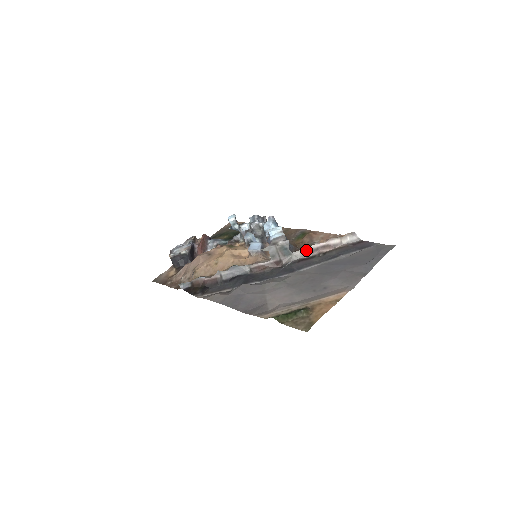
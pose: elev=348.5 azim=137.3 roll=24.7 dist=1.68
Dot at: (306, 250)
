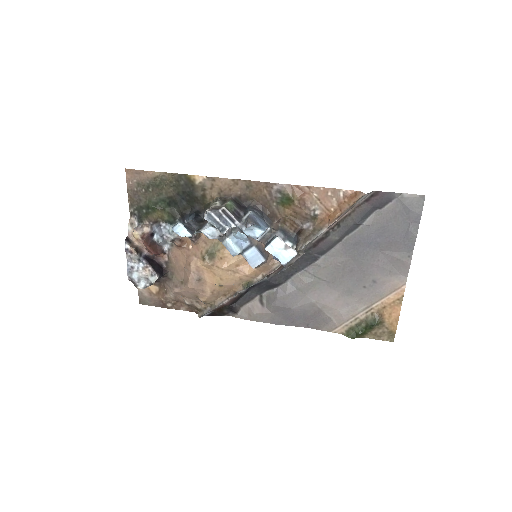
Dot at: occluded
